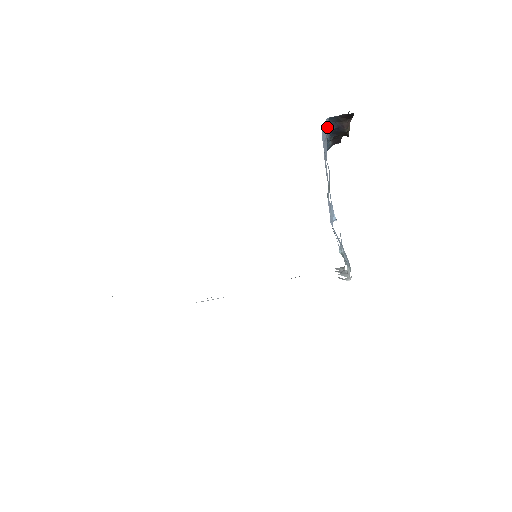
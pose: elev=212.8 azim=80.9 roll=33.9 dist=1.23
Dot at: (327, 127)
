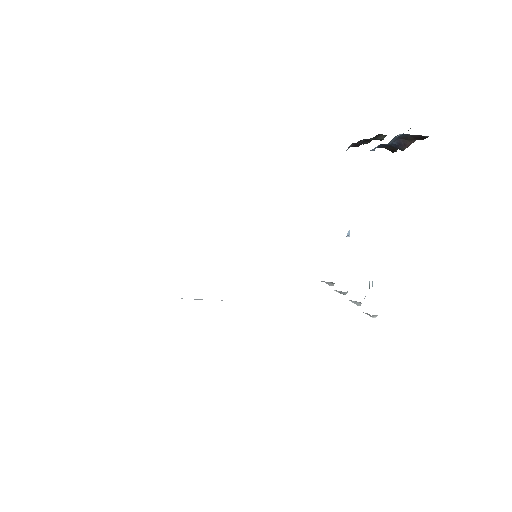
Dot at: (390, 141)
